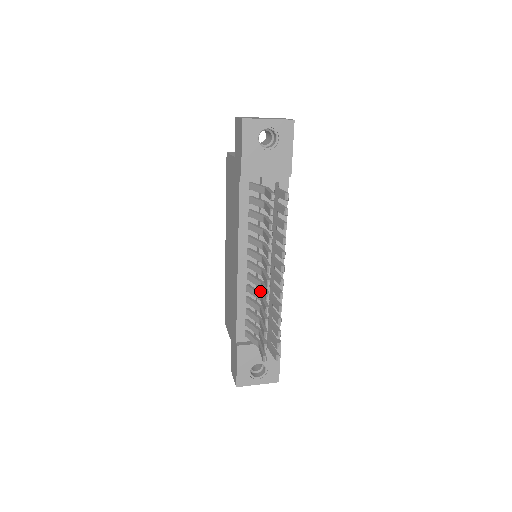
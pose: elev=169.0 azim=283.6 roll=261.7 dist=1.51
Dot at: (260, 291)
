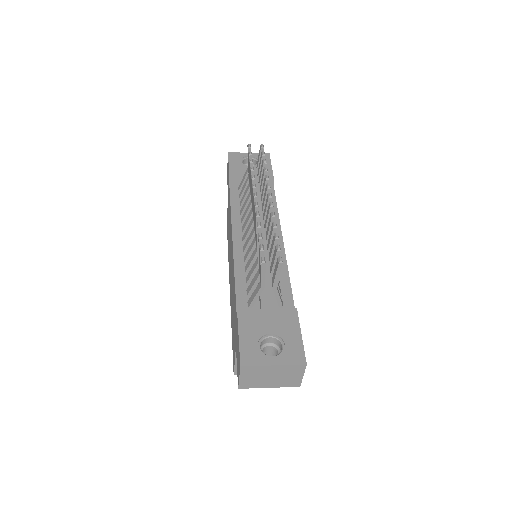
Dot at: occluded
